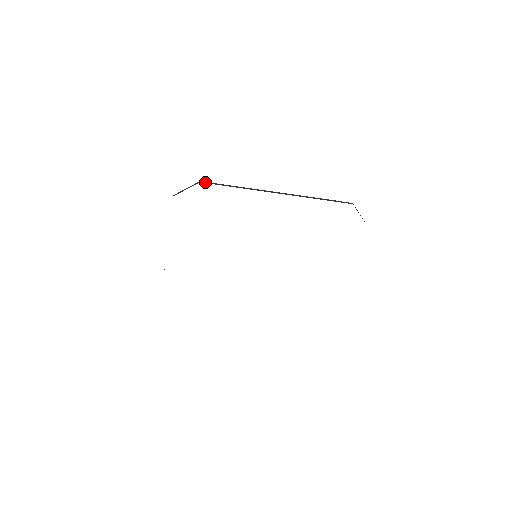
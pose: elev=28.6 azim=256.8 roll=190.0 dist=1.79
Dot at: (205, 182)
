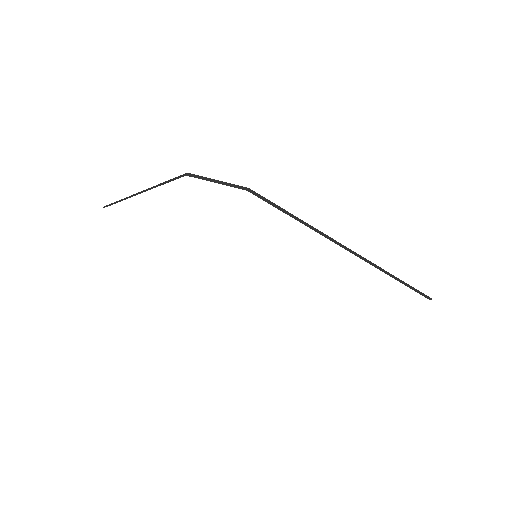
Dot at: (256, 193)
